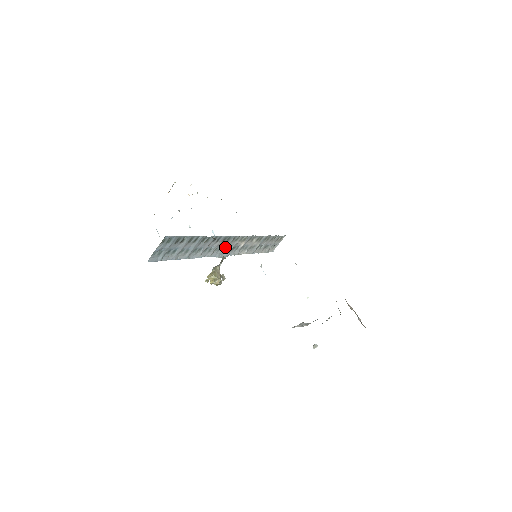
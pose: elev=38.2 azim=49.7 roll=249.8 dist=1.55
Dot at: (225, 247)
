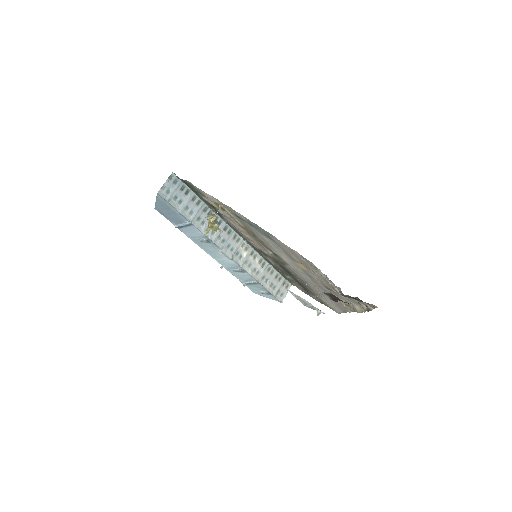
Dot at: (227, 243)
